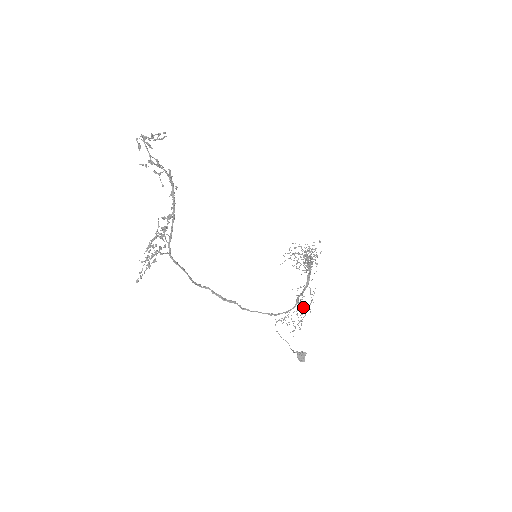
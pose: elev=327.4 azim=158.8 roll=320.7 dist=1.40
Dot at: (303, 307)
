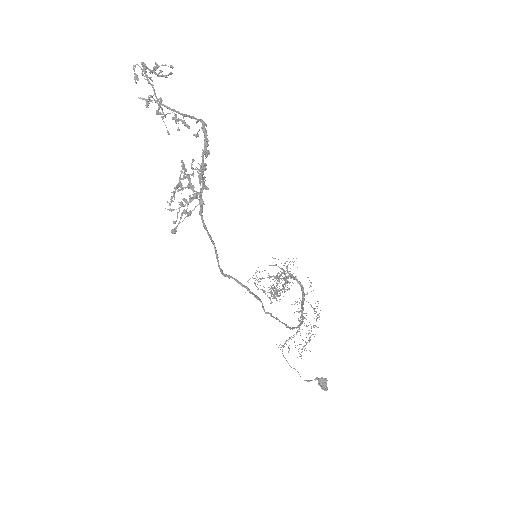
Dot at: (306, 325)
